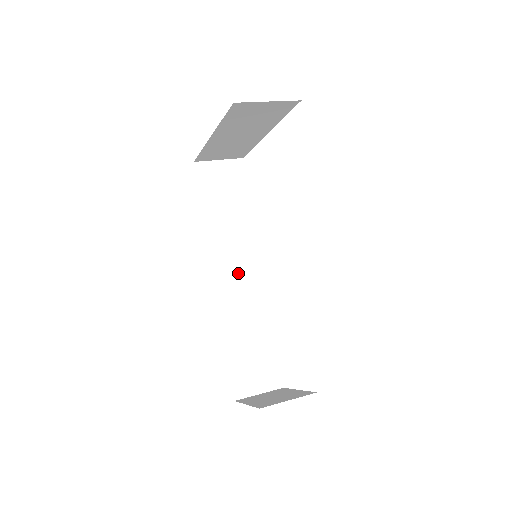
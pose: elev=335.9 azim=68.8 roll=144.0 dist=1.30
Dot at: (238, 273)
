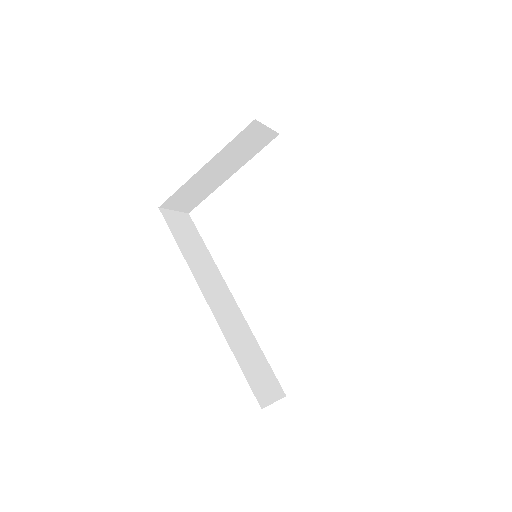
Dot at: (219, 297)
